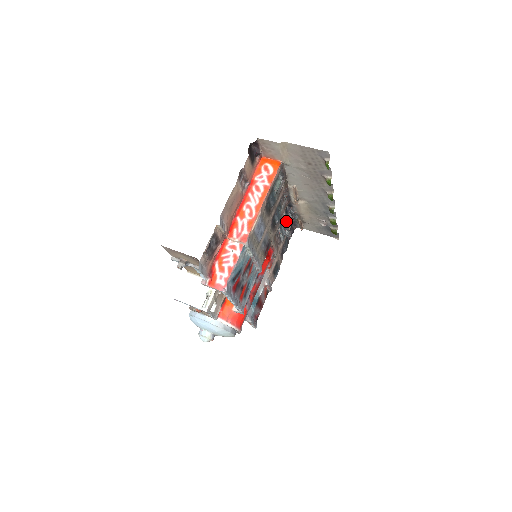
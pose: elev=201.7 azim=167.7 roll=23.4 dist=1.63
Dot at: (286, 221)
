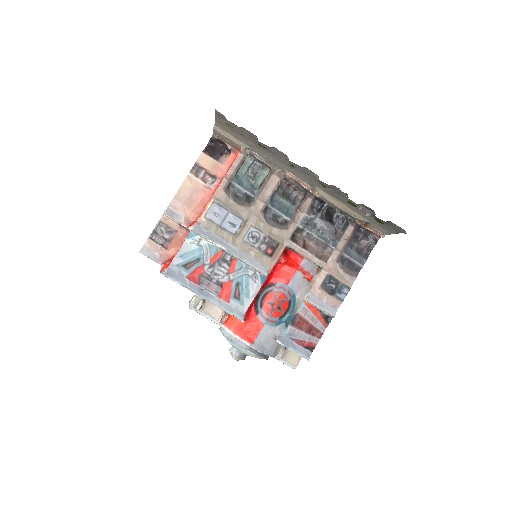
Dot at: (315, 219)
